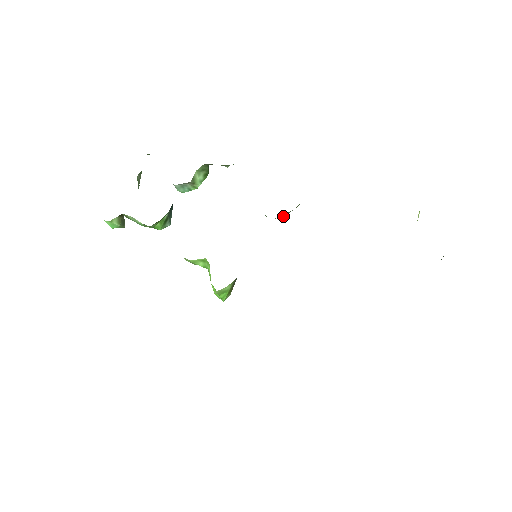
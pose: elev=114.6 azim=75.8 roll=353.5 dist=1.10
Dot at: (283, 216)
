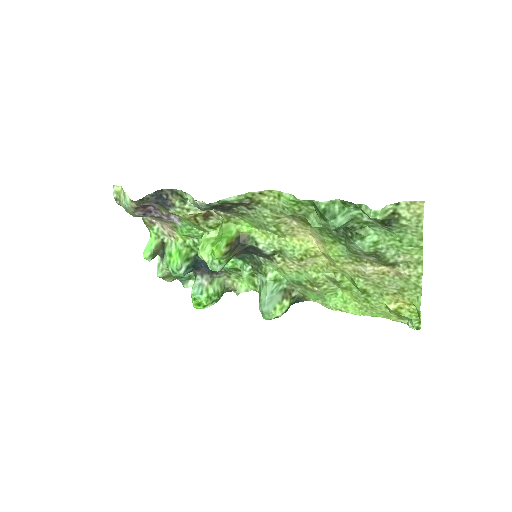
Dot at: (273, 306)
